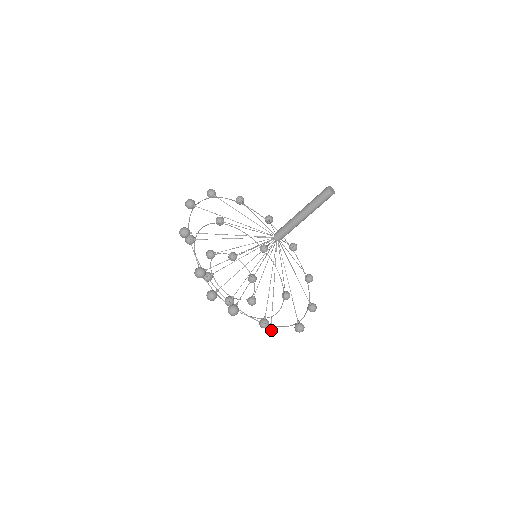
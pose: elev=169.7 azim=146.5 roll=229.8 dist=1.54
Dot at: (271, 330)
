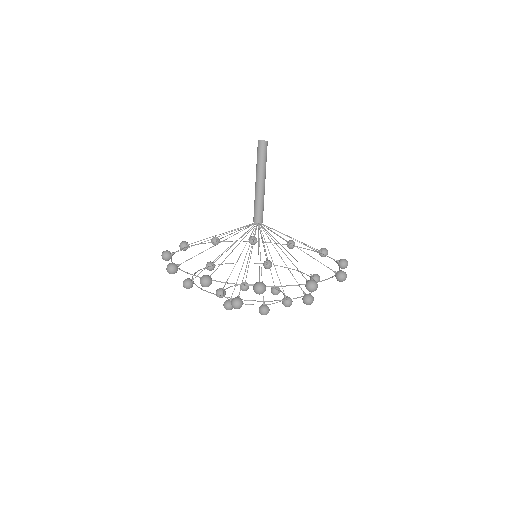
Dot at: (201, 277)
